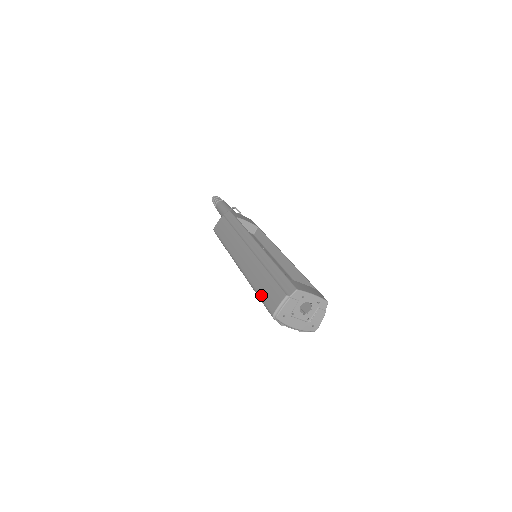
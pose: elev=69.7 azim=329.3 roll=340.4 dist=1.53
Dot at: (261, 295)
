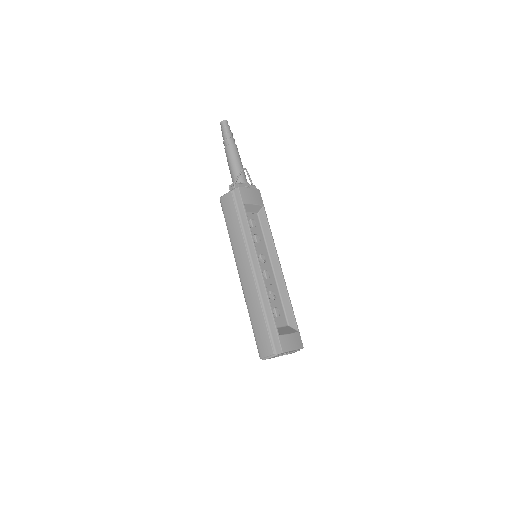
Dot at: (254, 331)
